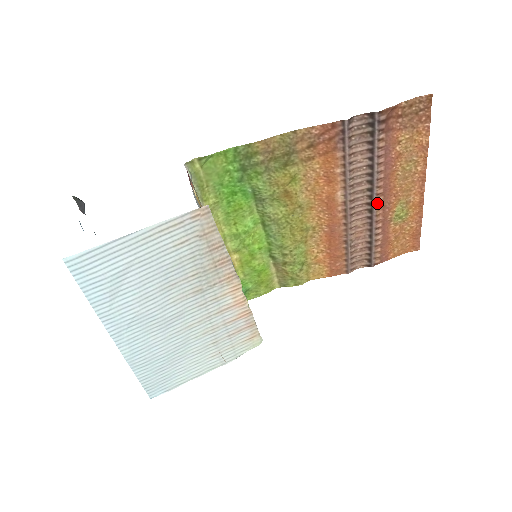
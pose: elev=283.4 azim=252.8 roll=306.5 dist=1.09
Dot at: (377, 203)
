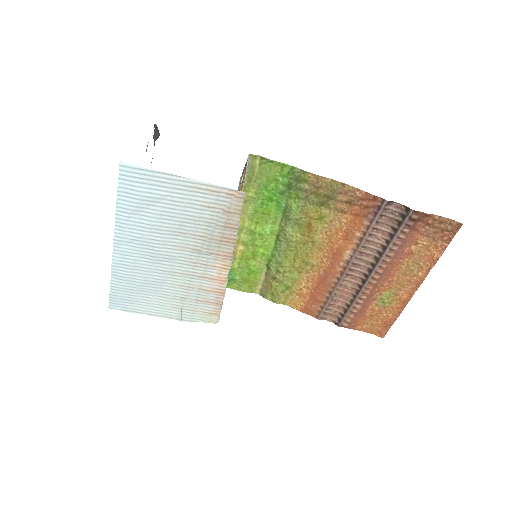
Dot at: (372, 279)
